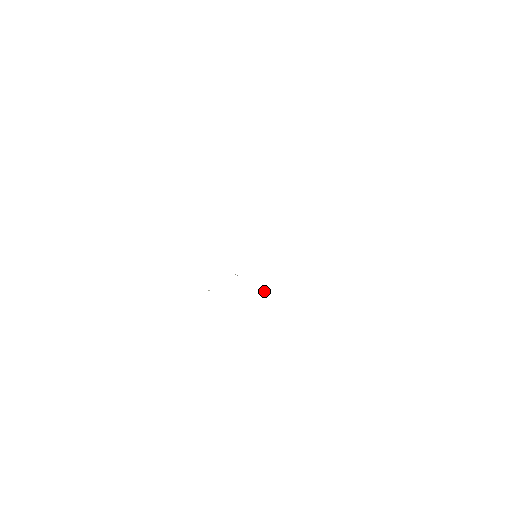
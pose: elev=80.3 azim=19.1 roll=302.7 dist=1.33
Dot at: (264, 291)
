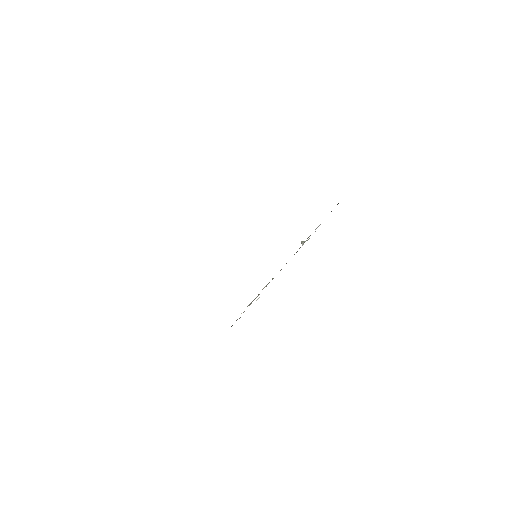
Dot at: occluded
